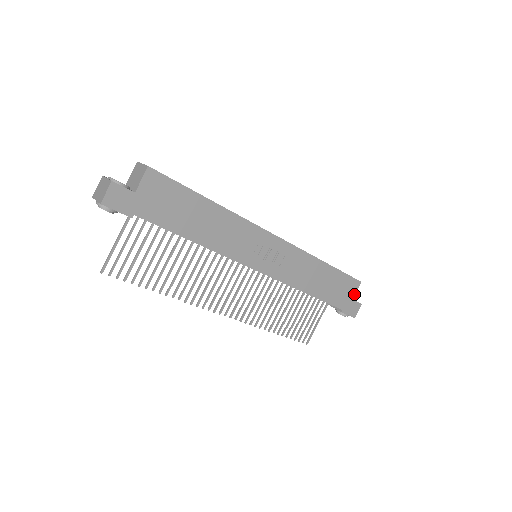
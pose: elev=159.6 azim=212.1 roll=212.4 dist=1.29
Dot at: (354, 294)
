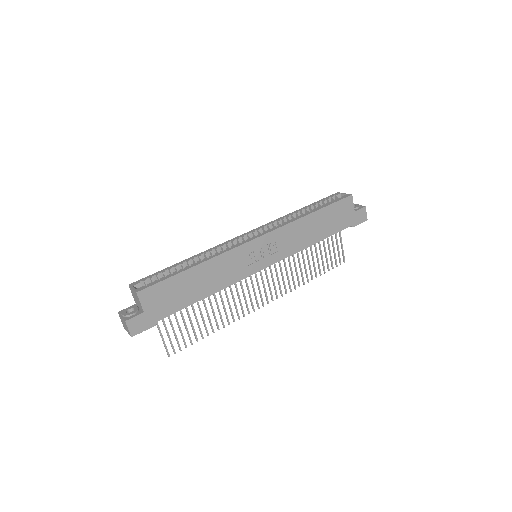
Dot at: (353, 207)
